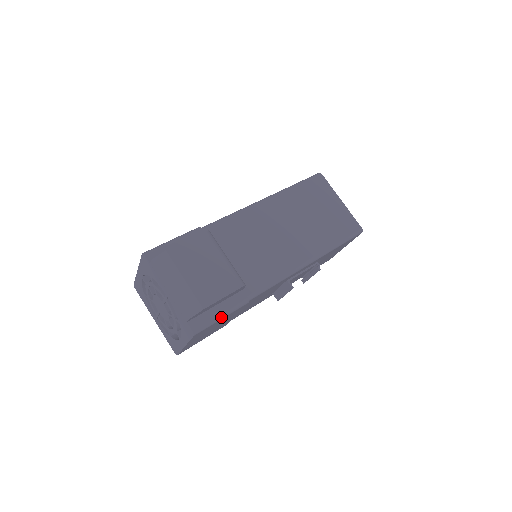
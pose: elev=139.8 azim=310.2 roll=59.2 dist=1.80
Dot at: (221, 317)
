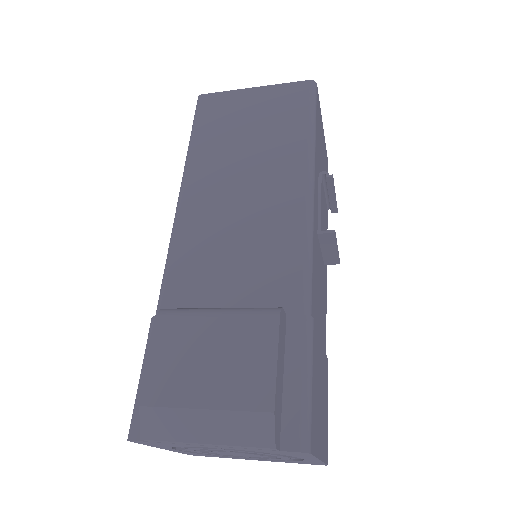
Dot at: (308, 383)
